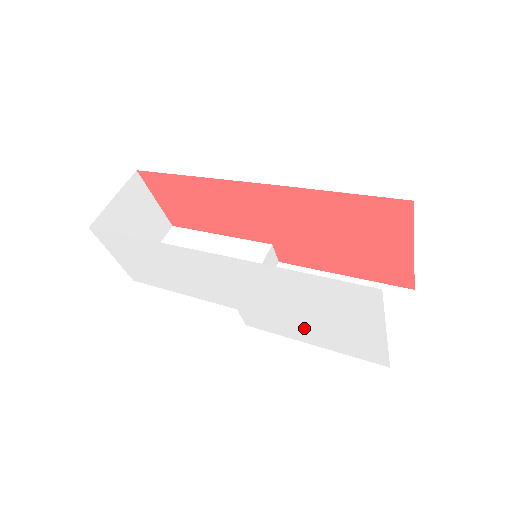
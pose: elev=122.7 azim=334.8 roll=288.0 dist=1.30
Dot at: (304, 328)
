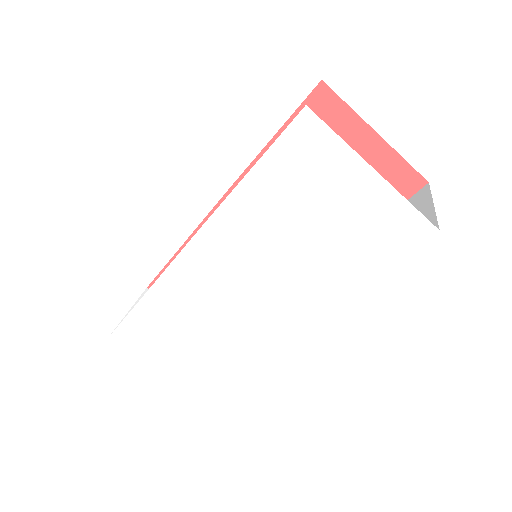
Dot at: (328, 268)
